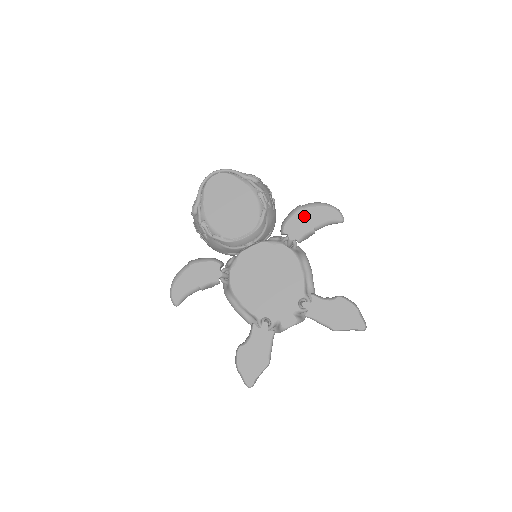
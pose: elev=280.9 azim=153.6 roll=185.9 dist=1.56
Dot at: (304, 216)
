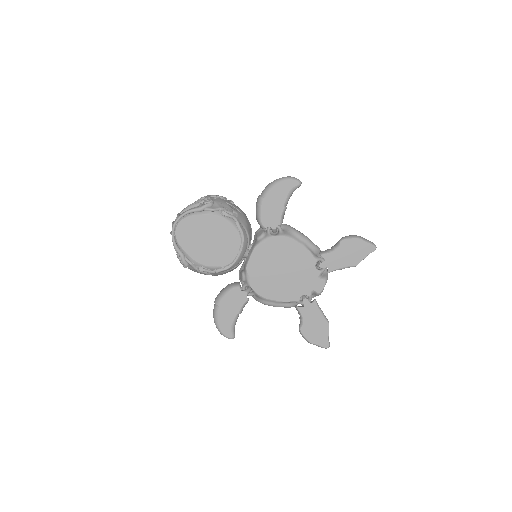
Dot at: (270, 203)
